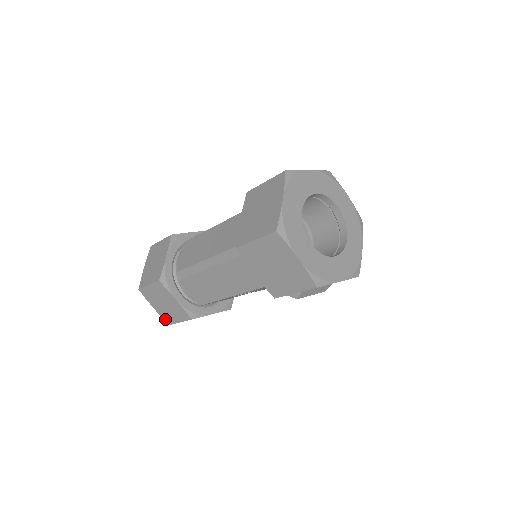
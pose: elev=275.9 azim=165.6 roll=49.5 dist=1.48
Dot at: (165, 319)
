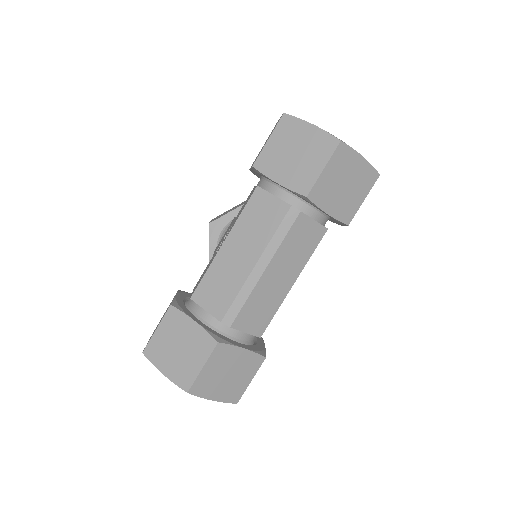
Dot at: (230, 400)
